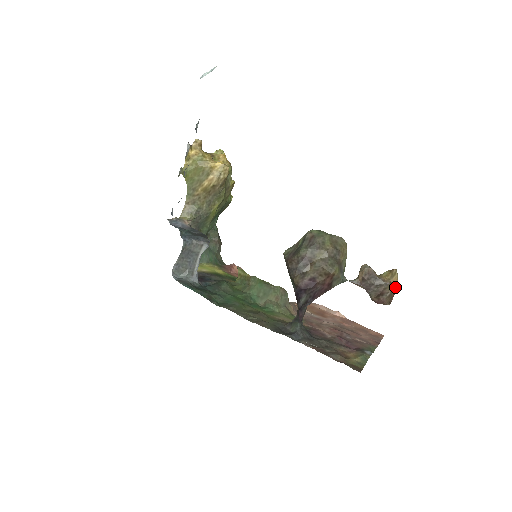
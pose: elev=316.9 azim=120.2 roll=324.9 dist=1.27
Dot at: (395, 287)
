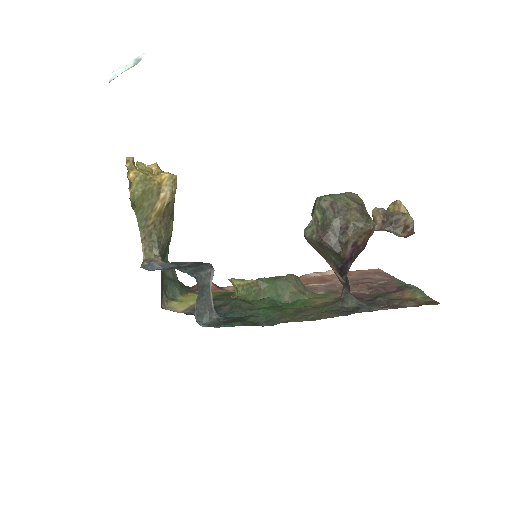
Dot at: (409, 215)
